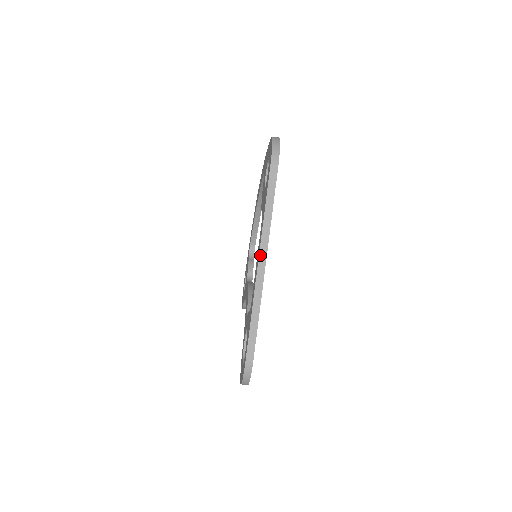
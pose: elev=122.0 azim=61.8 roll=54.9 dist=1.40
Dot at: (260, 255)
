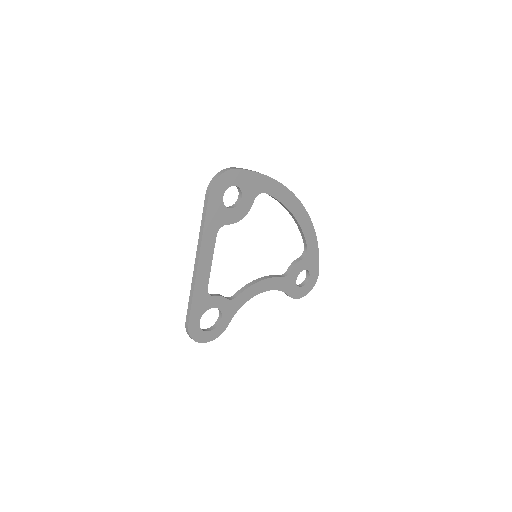
Dot at: (196, 255)
